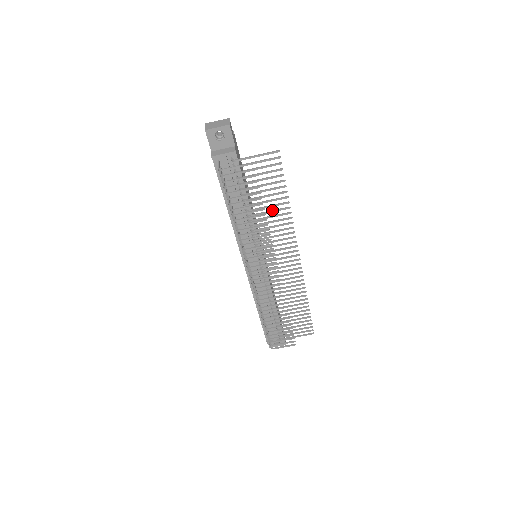
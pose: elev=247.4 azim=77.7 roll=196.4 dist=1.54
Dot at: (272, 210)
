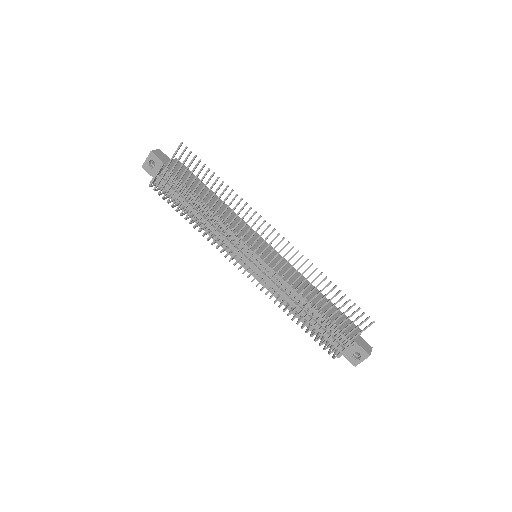
Dot at: (218, 198)
